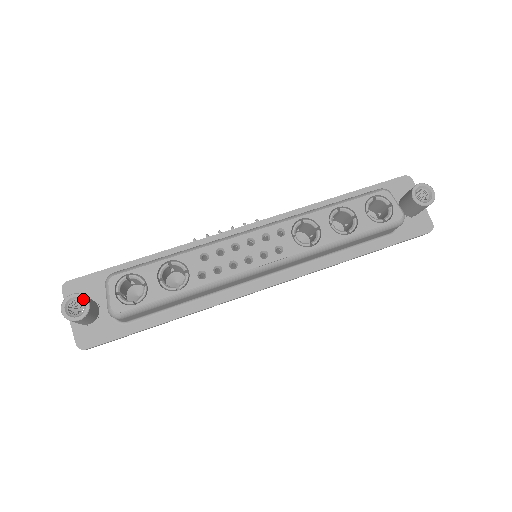
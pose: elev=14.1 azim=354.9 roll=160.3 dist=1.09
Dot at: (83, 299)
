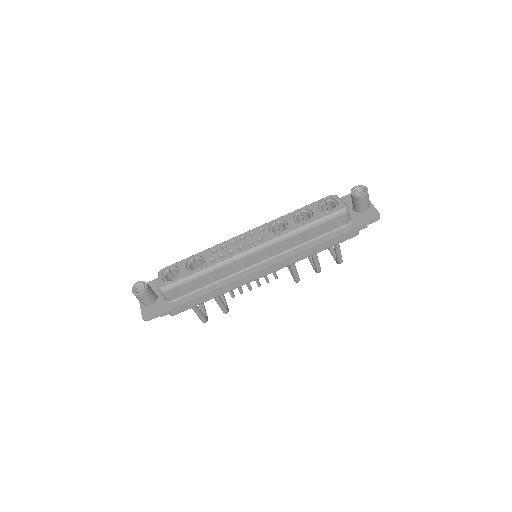
Dot at: (144, 283)
